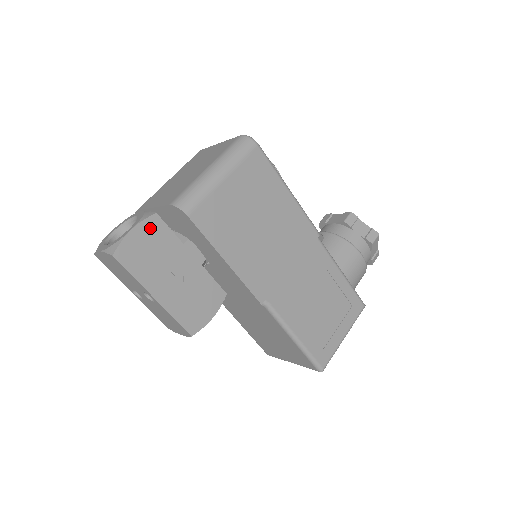
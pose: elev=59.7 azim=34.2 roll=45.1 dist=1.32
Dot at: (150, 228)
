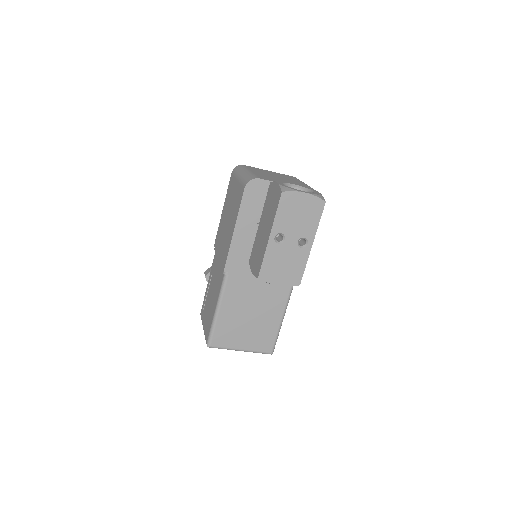
Dot at: occluded
